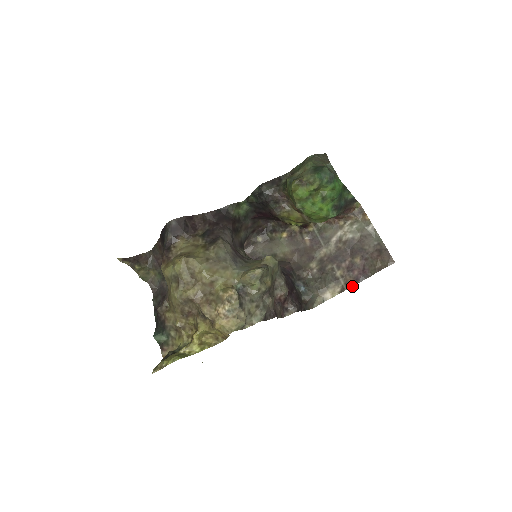
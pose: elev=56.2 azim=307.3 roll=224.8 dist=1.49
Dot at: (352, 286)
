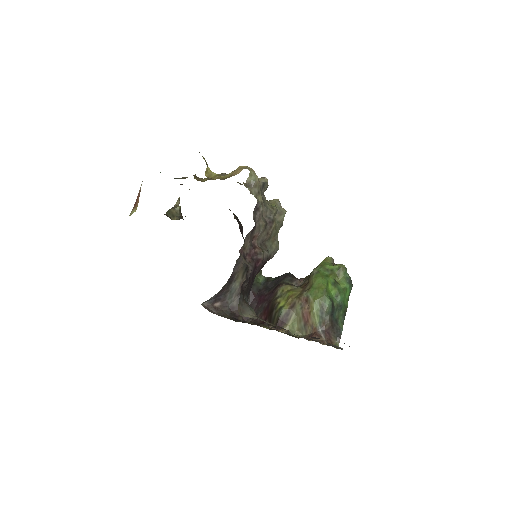
Dot at: occluded
